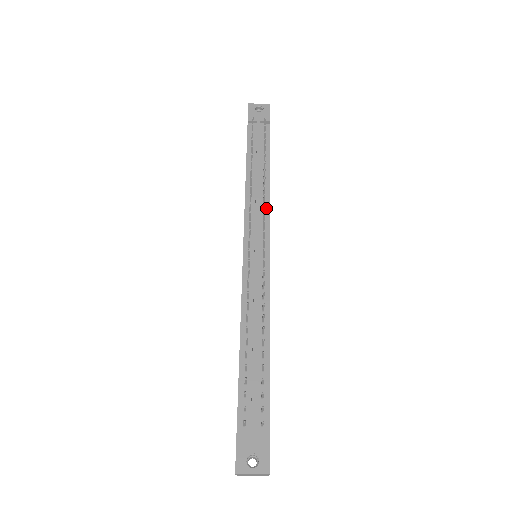
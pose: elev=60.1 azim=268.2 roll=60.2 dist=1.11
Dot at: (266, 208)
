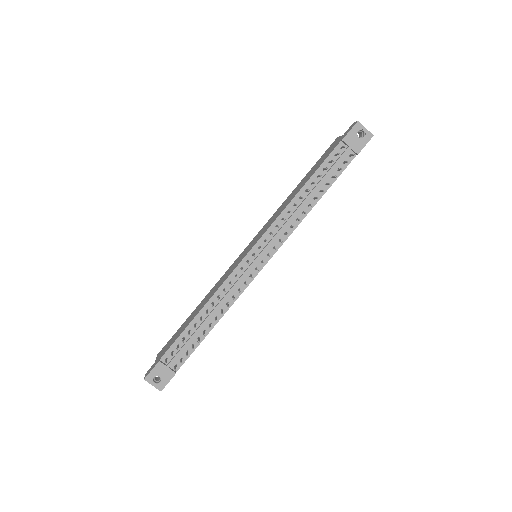
Dot at: (289, 232)
